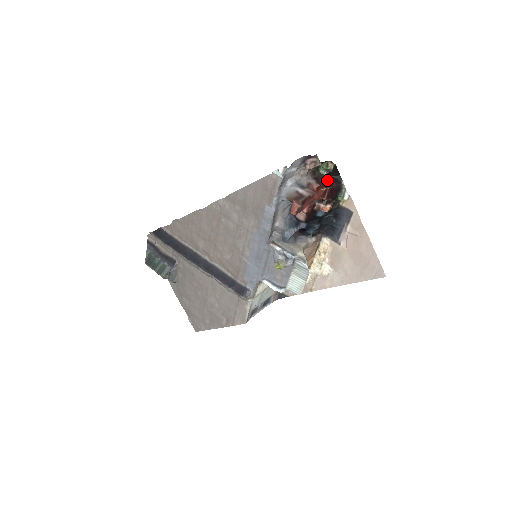
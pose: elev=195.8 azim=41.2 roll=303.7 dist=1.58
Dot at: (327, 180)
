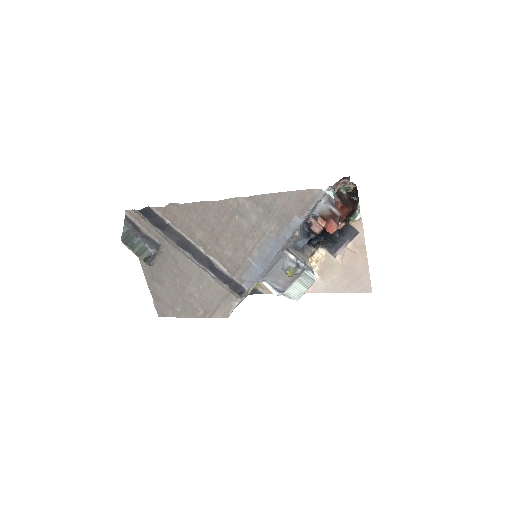
Dot at: (347, 200)
